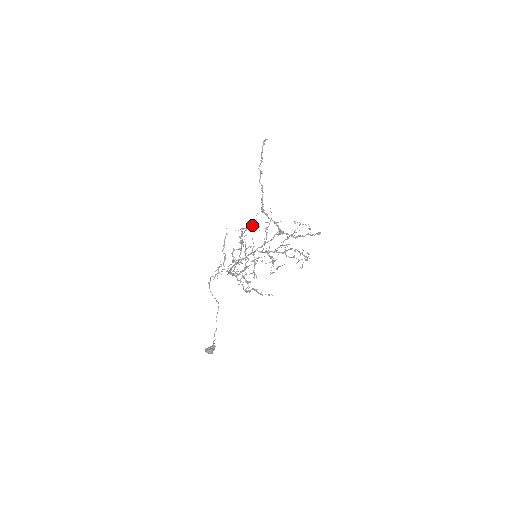
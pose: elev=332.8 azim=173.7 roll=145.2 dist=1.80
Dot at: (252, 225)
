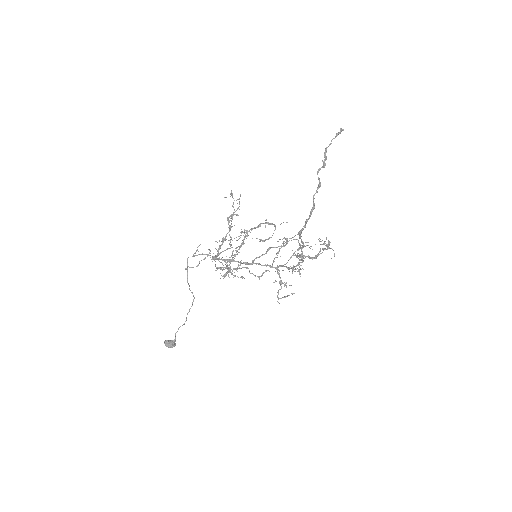
Dot at: (268, 223)
